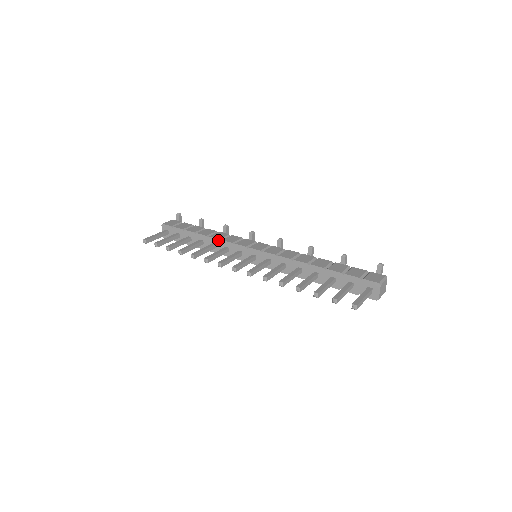
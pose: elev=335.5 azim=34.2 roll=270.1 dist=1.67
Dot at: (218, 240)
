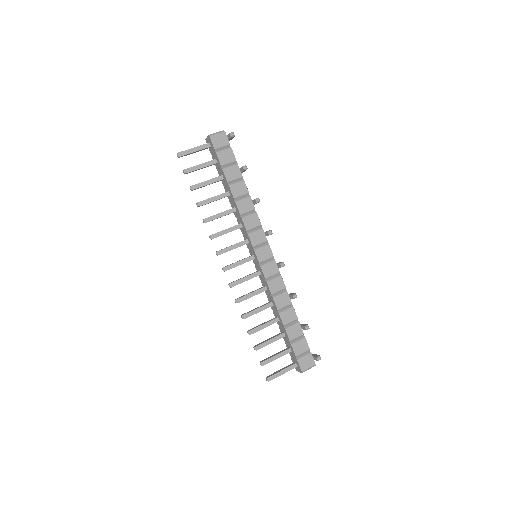
Dot at: (239, 213)
